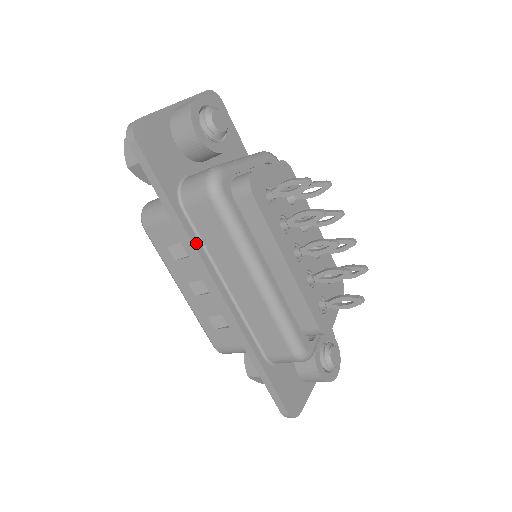
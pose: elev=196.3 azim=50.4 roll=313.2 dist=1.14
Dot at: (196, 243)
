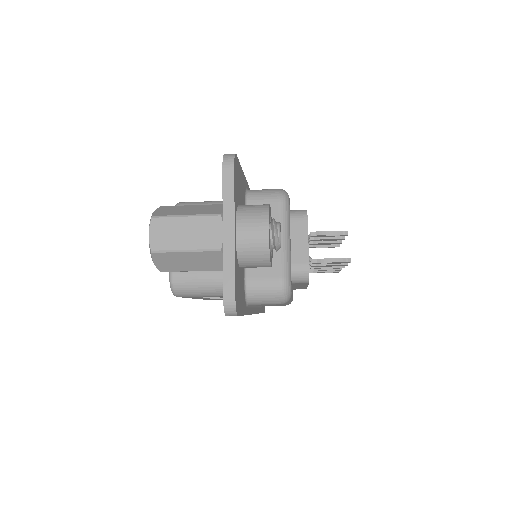
Dot at: (250, 311)
